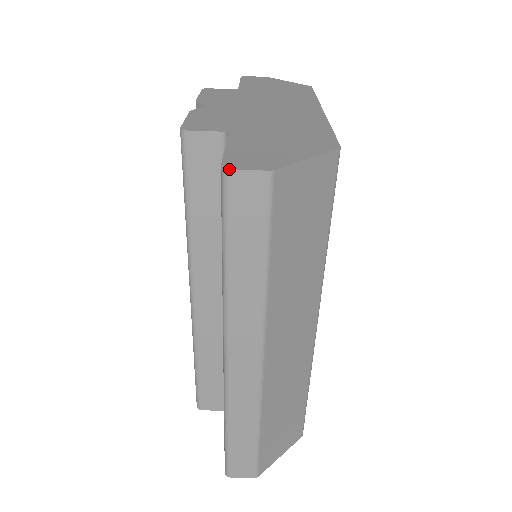
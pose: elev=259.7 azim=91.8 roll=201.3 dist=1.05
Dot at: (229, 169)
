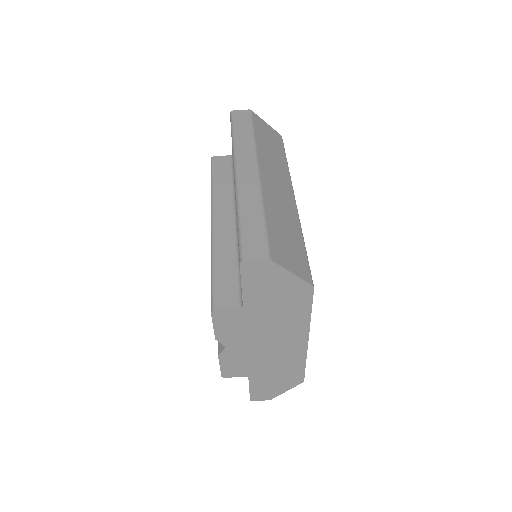
Dot at: (233, 110)
